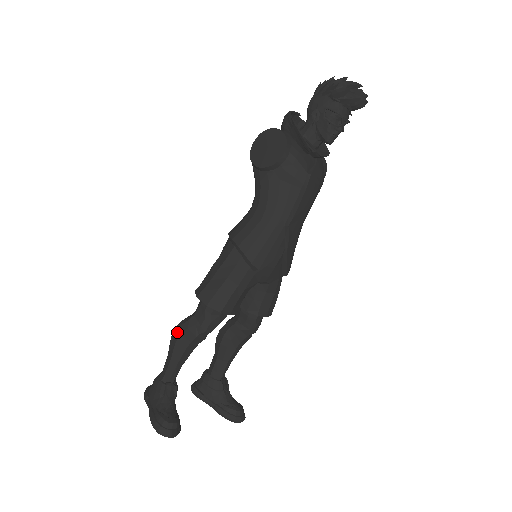
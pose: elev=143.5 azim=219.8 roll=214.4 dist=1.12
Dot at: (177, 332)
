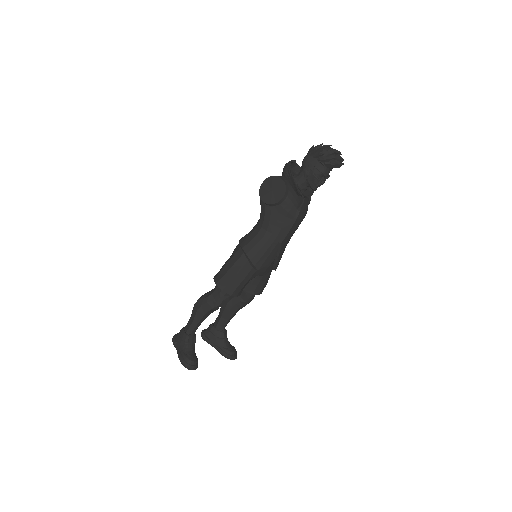
Dot at: (199, 303)
